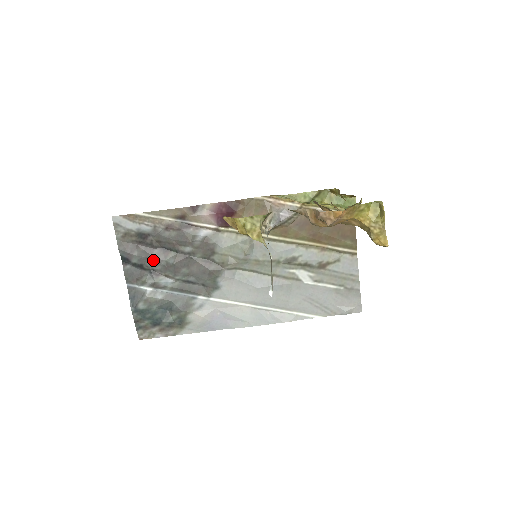
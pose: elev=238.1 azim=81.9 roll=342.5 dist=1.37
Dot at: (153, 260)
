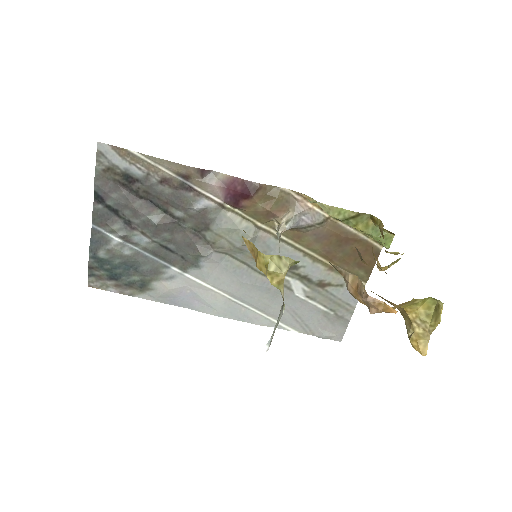
Dot at: (133, 211)
